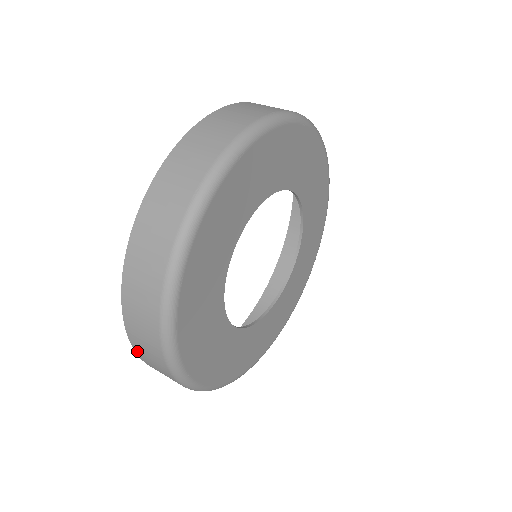
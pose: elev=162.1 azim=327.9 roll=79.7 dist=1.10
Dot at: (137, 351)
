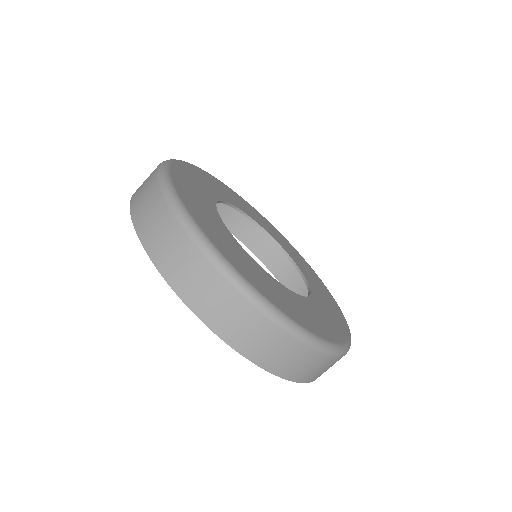
Dot at: occluded
